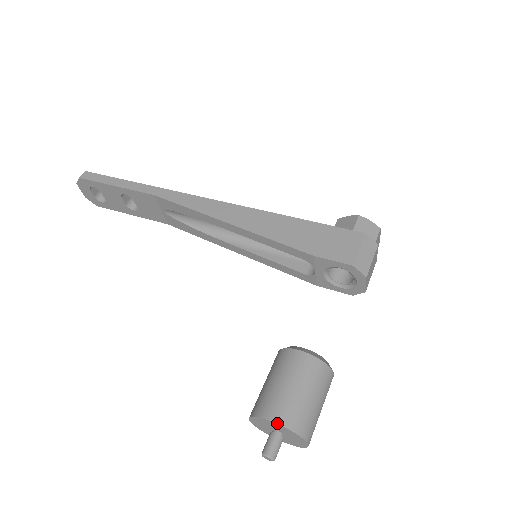
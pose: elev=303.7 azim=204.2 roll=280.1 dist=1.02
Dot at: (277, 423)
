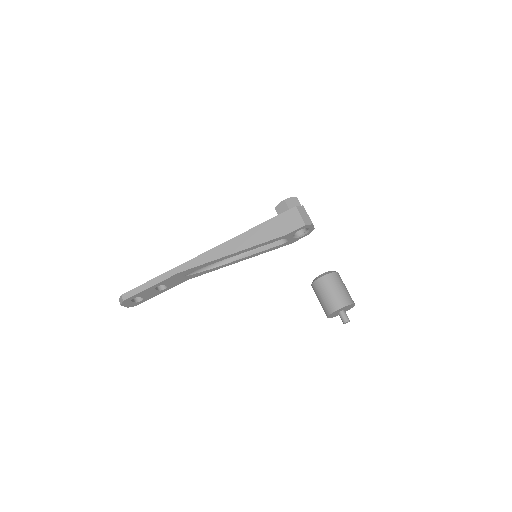
Dot at: (341, 308)
